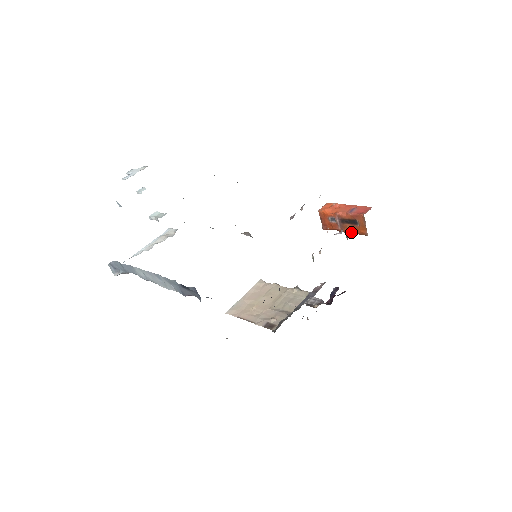
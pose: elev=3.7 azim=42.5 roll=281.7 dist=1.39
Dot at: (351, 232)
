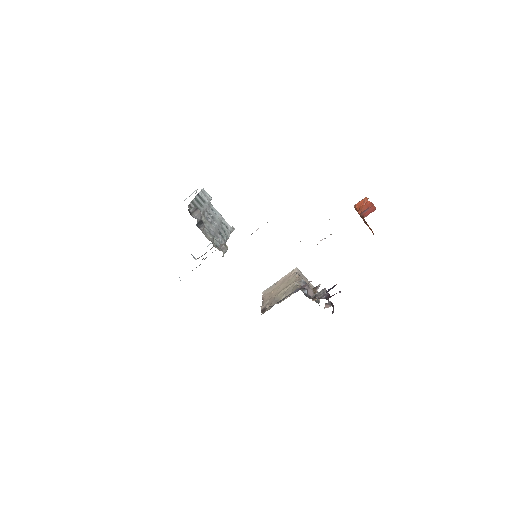
Dot at: occluded
